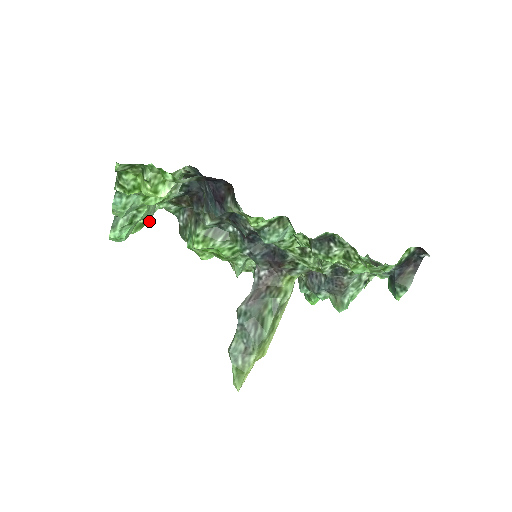
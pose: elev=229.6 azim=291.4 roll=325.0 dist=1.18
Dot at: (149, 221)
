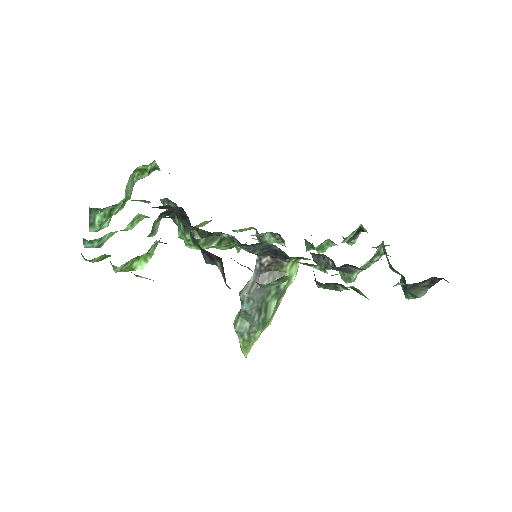
Dot at: (130, 197)
